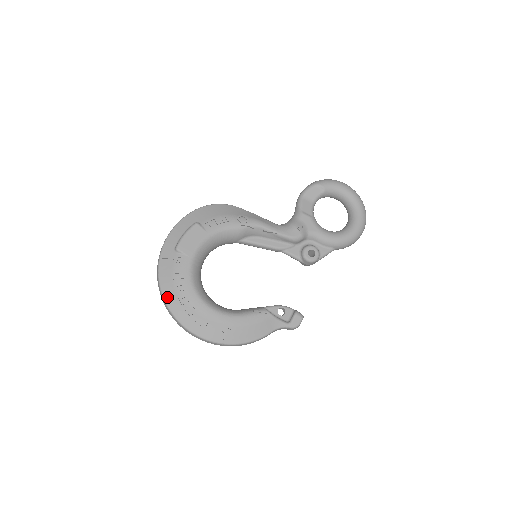
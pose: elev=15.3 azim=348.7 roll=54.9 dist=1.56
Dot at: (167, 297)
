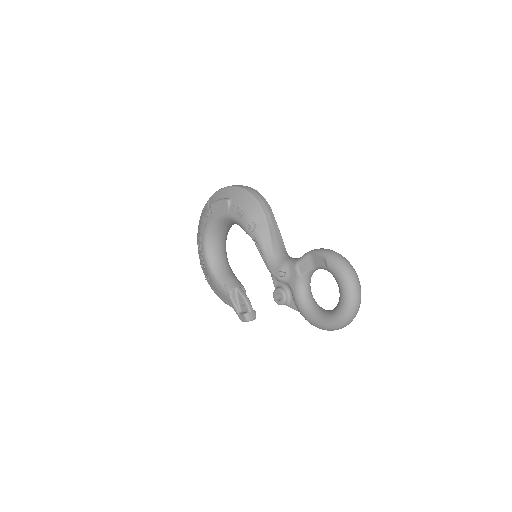
Dot at: occluded
